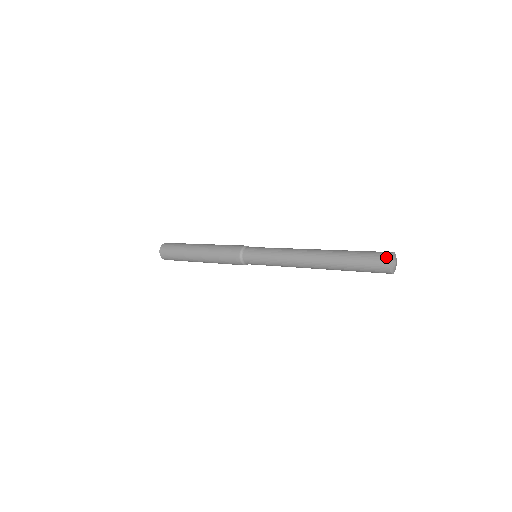
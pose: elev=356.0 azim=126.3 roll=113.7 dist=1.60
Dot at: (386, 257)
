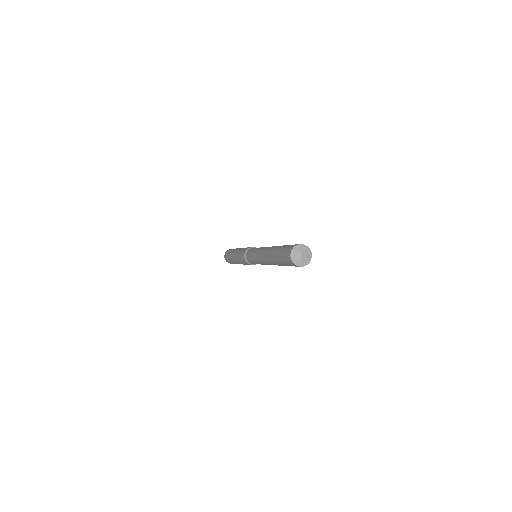
Dot at: (289, 259)
